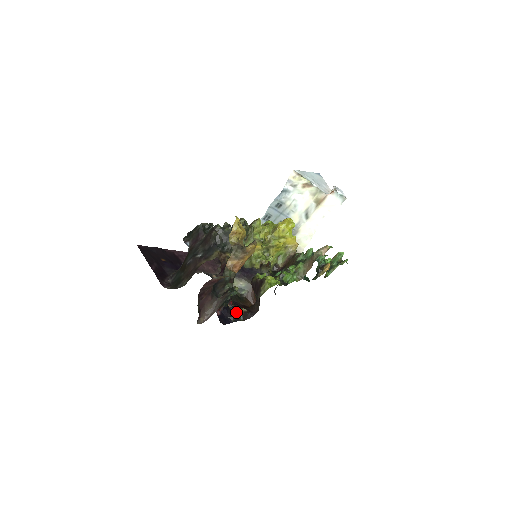
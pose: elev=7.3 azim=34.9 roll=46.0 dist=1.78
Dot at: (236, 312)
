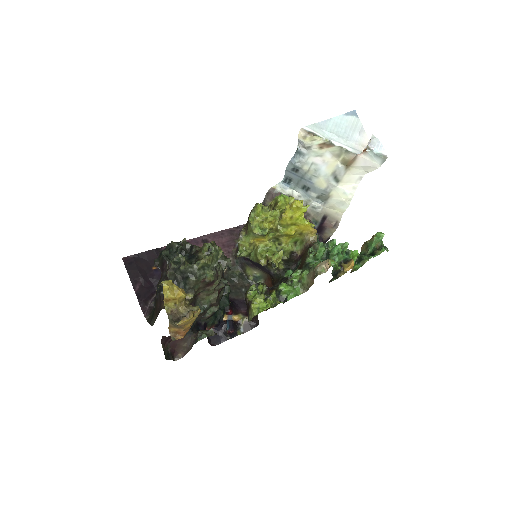
Dot at: (229, 330)
